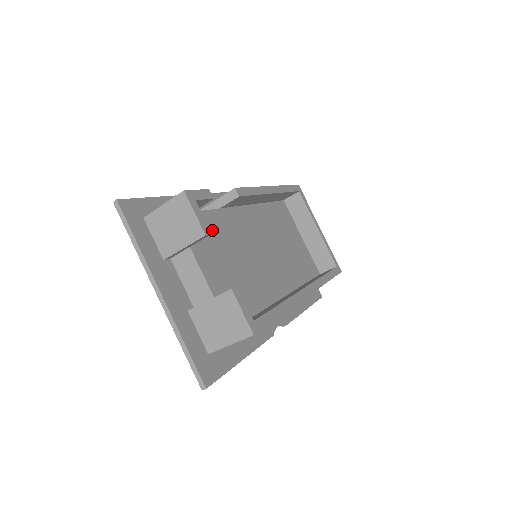
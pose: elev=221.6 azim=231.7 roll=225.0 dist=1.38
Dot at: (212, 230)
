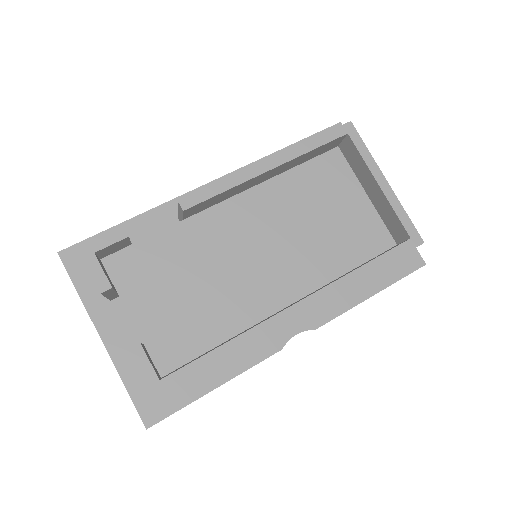
Dot at: (160, 257)
